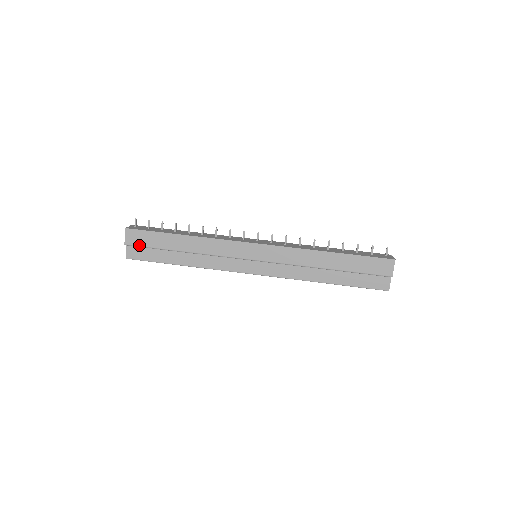
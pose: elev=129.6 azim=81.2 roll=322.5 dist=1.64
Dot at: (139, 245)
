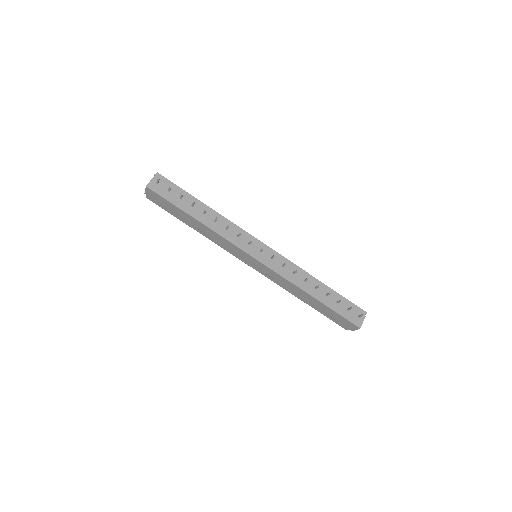
Dot at: (157, 201)
